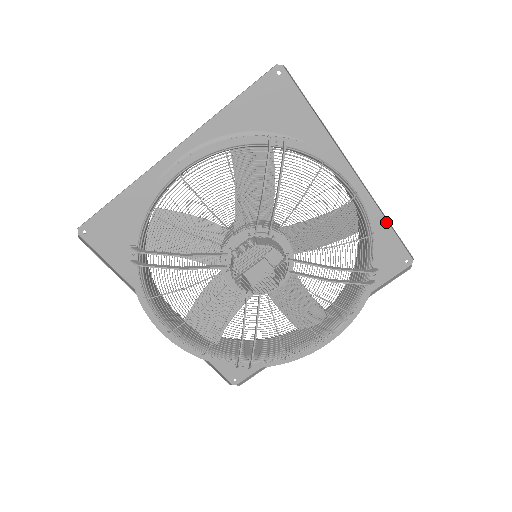
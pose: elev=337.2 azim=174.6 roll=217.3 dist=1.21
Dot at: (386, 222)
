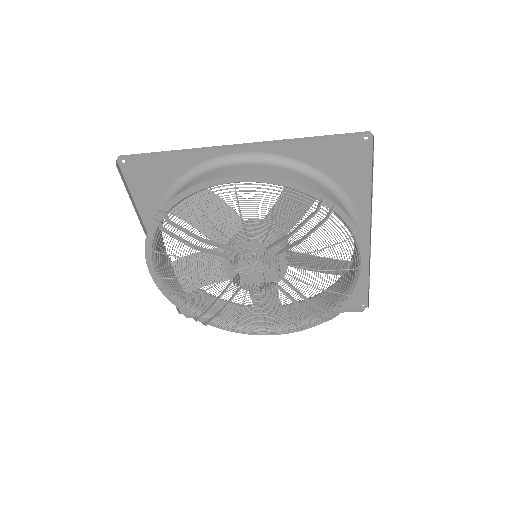
Dot at: (367, 276)
